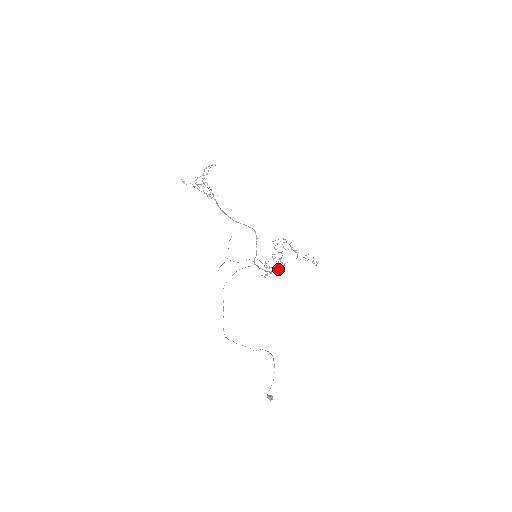
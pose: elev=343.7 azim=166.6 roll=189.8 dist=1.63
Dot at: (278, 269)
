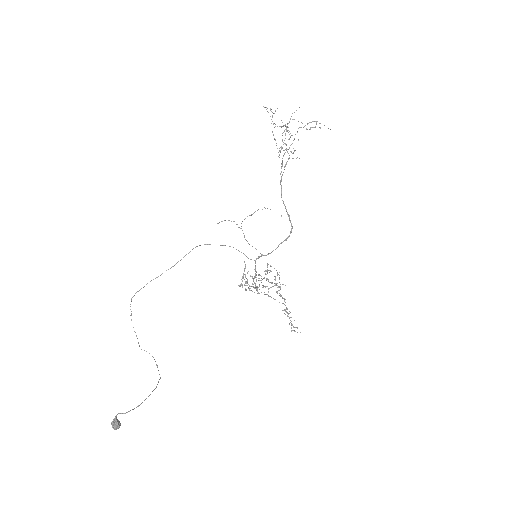
Dot at: occluded
